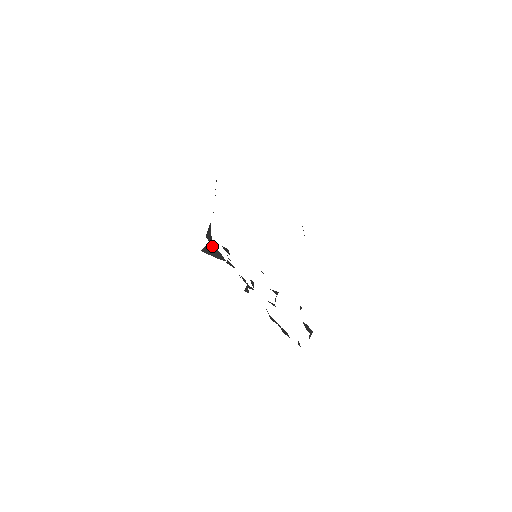
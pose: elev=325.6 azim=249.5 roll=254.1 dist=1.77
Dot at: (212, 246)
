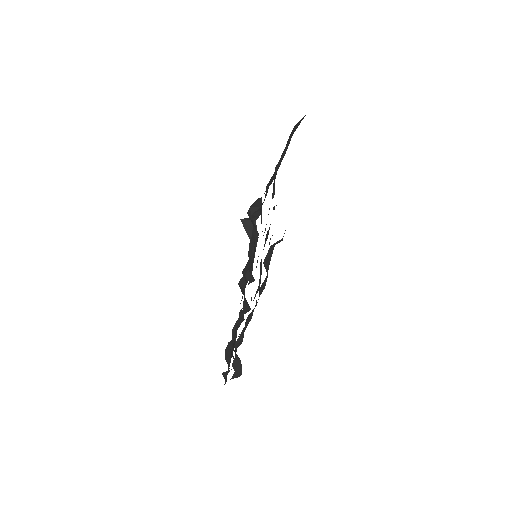
Dot at: (255, 223)
